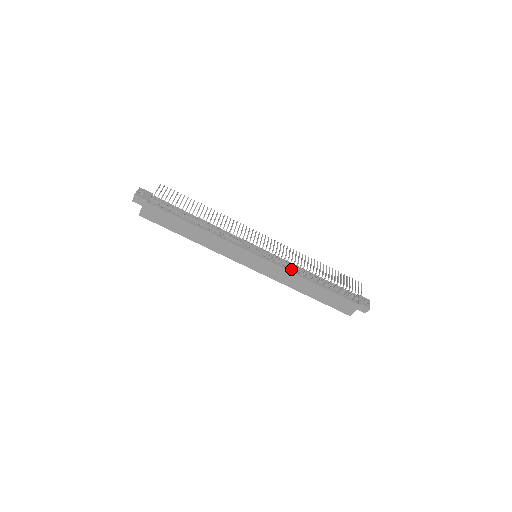
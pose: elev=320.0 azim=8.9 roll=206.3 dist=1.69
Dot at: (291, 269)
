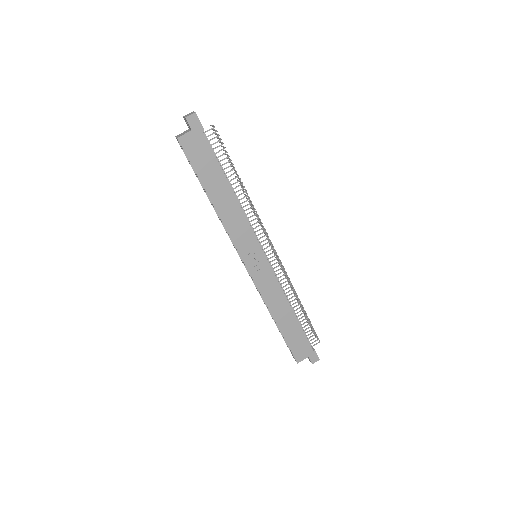
Dot at: (280, 286)
